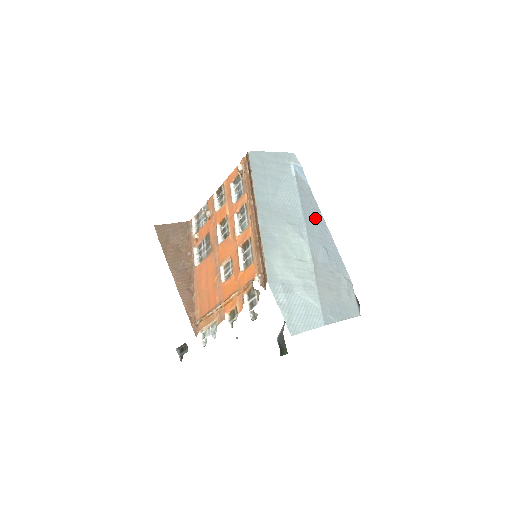
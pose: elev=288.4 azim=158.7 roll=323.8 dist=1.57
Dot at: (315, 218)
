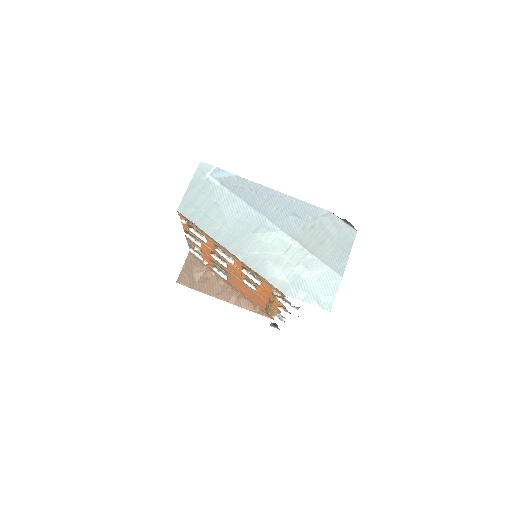
Dot at: (264, 198)
